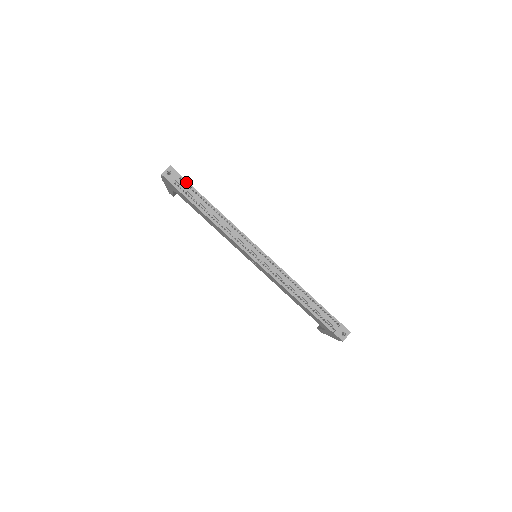
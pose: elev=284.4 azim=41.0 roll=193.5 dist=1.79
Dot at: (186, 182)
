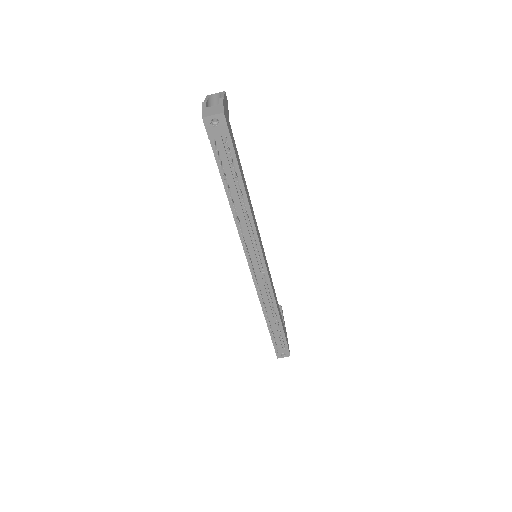
Dot at: (231, 146)
